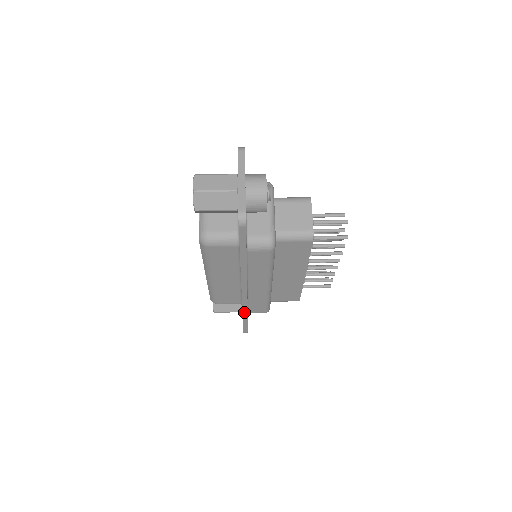
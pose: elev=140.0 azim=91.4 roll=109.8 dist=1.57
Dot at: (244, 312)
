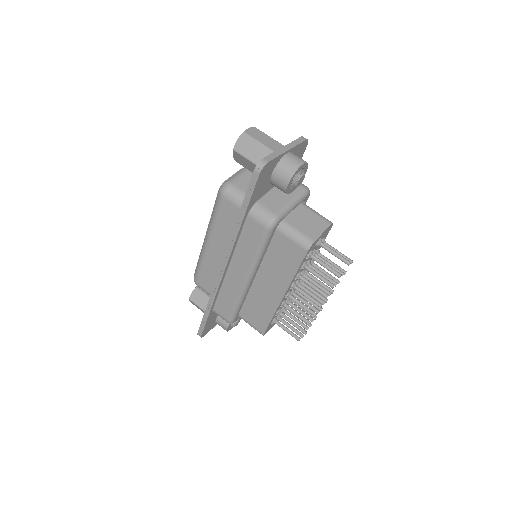
Dot at: (210, 301)
